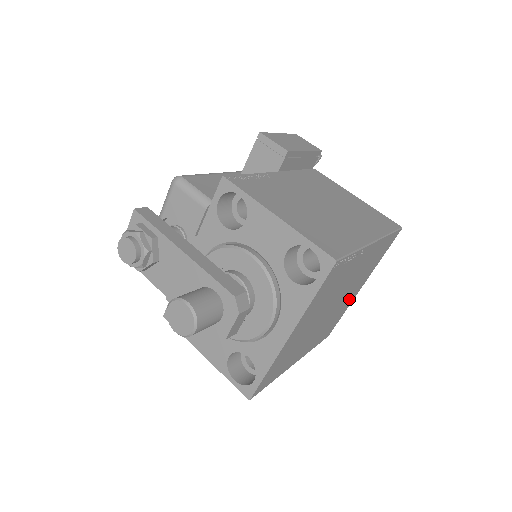
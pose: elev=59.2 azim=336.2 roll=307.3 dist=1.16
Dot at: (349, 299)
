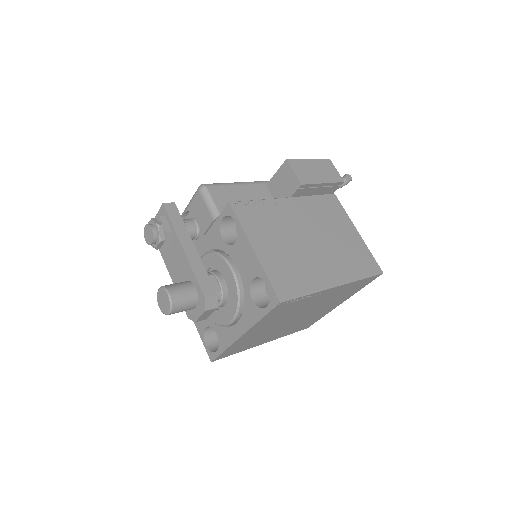
Dot at: (324, 311)
